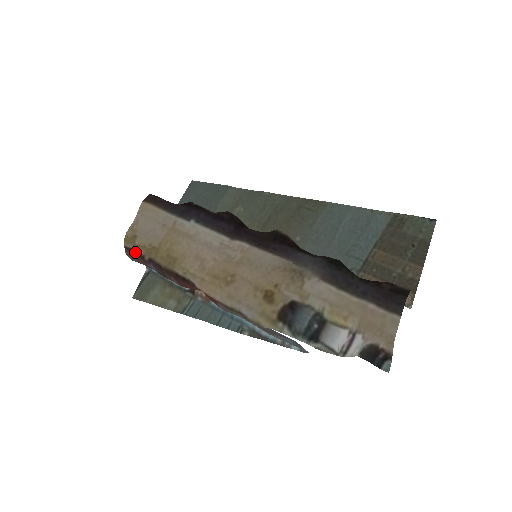
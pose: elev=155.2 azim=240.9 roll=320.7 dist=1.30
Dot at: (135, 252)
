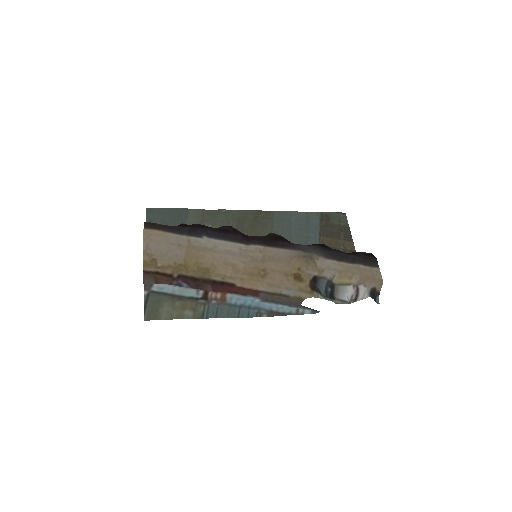
Dot at: (156, 274)
